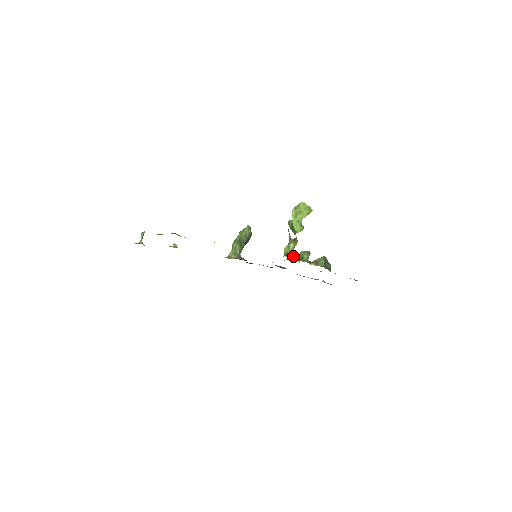
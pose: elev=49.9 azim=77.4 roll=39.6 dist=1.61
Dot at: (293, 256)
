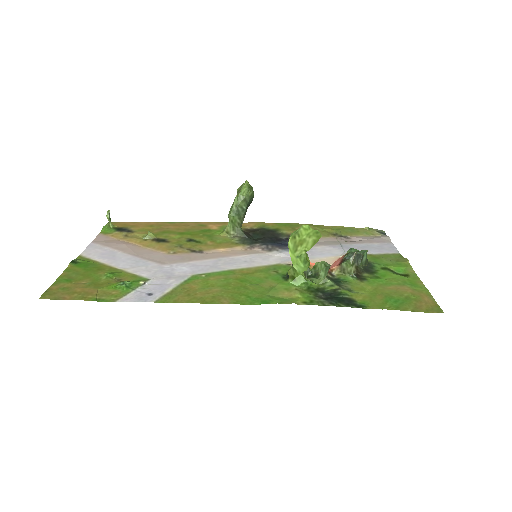
Dot at: (302, 281)
